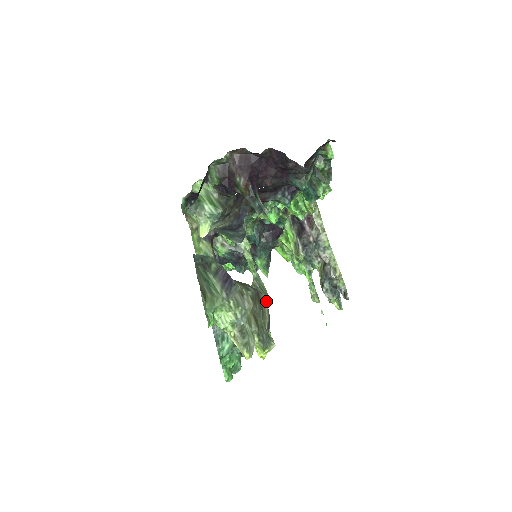
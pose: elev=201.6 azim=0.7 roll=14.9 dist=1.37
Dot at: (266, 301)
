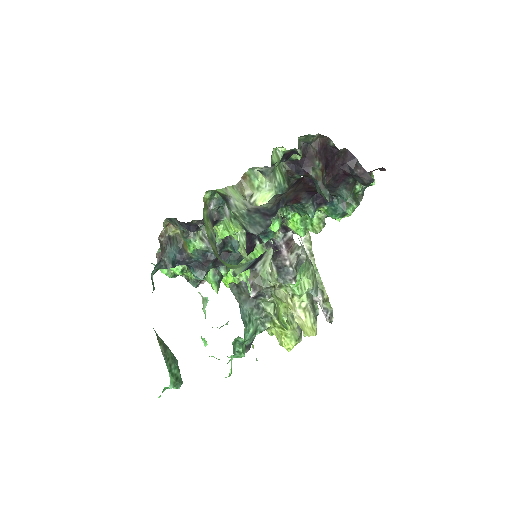
Dot at: occluded
